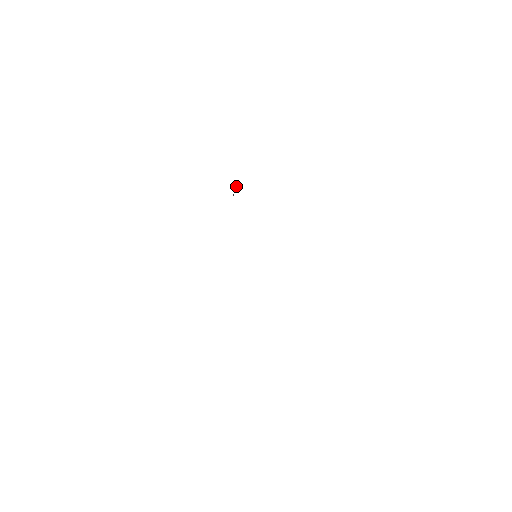
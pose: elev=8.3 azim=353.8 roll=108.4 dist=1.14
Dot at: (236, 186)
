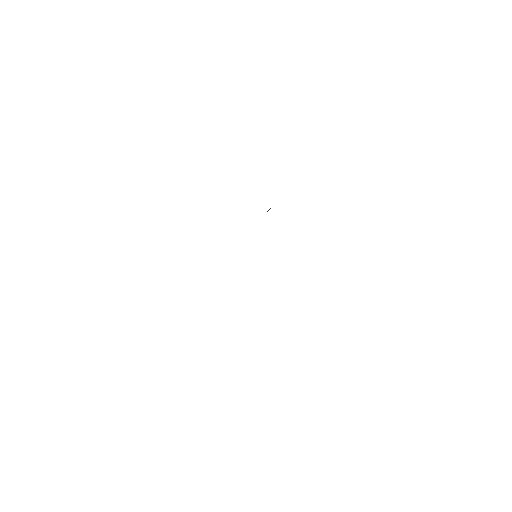
Dot at: occluded
